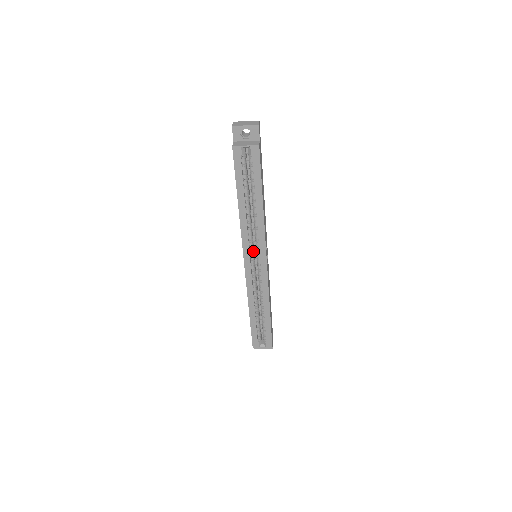
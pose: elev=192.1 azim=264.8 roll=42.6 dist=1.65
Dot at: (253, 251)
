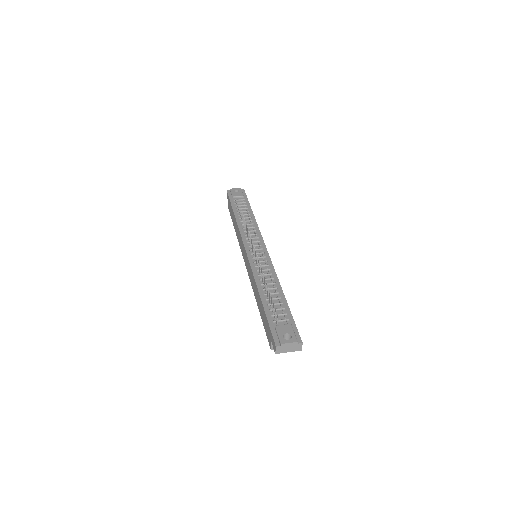
Dot at: occluded
